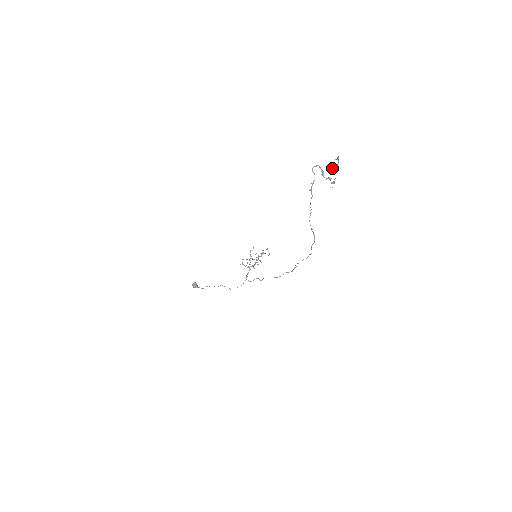
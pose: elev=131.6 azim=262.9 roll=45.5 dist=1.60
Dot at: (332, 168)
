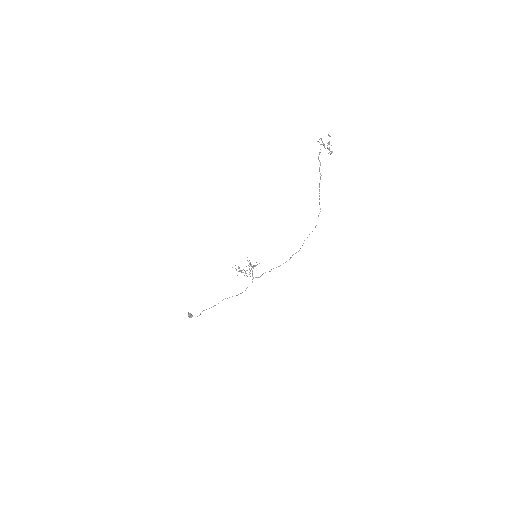
Dot at: (328, 142)
